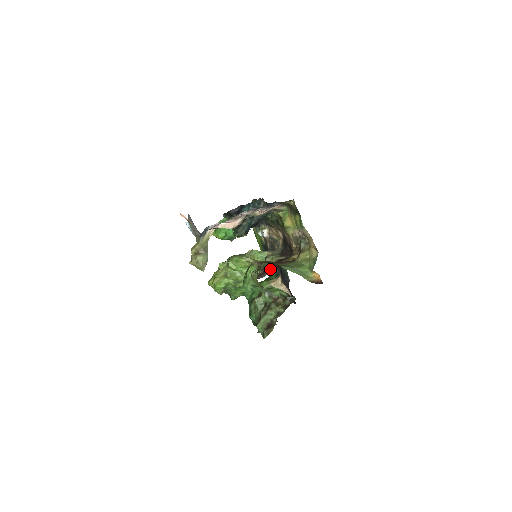
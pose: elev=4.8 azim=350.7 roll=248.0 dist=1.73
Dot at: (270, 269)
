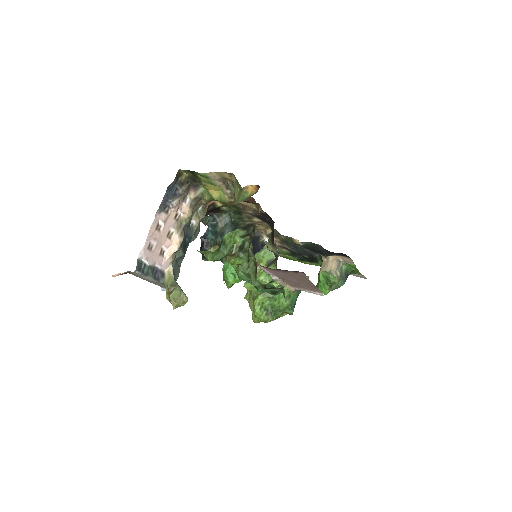
Dot at: (274, 250)
